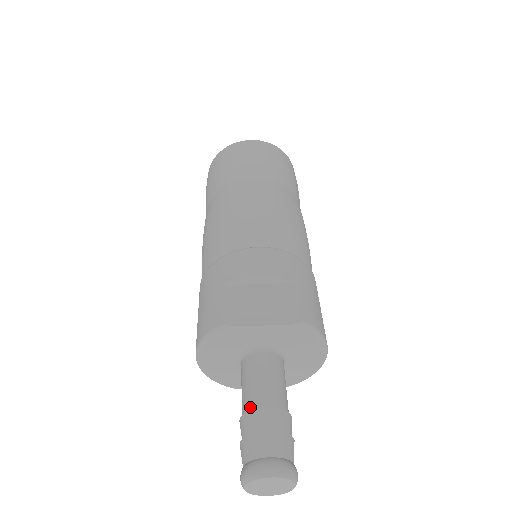
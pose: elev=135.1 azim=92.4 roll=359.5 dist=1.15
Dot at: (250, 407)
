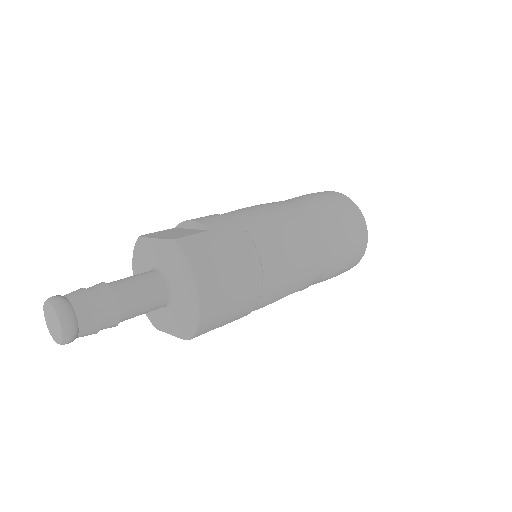
Dot at: occluded
